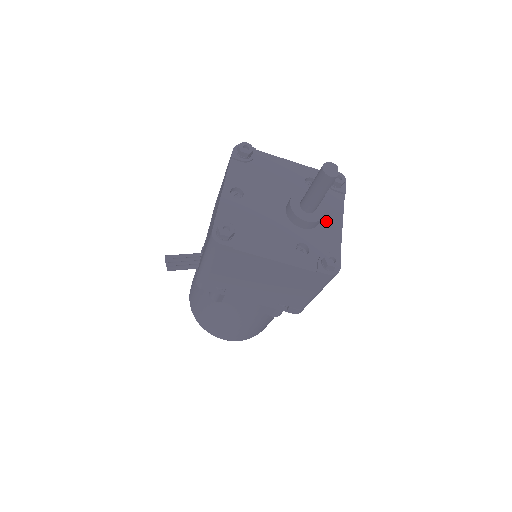
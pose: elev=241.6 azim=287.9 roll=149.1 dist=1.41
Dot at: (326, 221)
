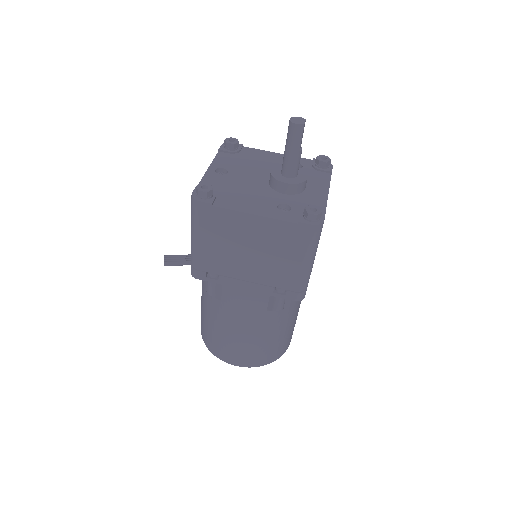
Dot at: (311, 190)
